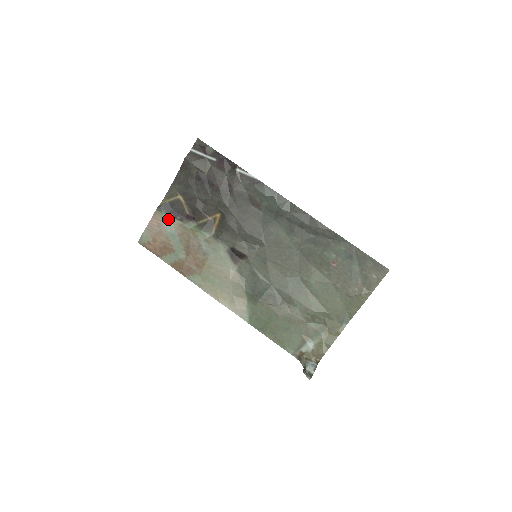
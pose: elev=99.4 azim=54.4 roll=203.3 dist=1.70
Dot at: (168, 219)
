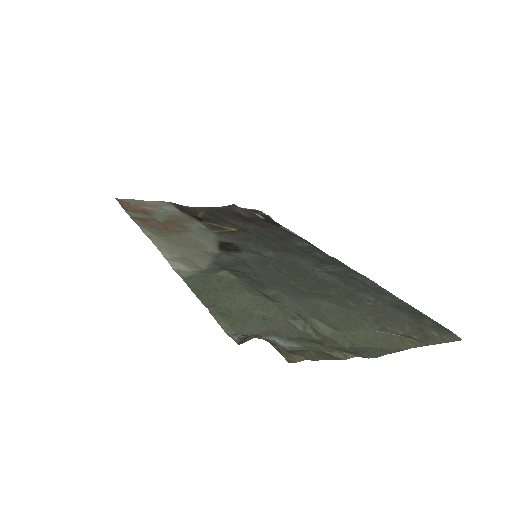
Dot at: (173, 208)
